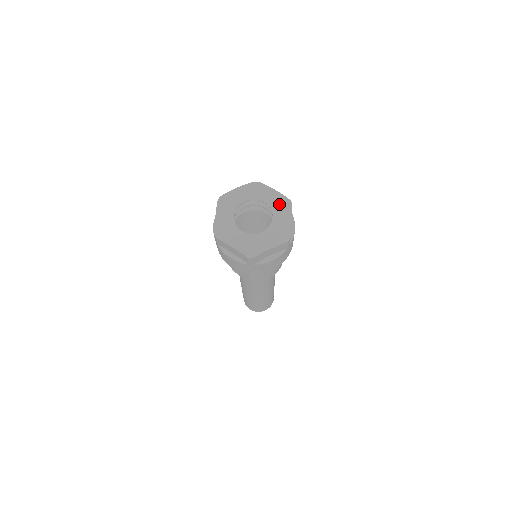
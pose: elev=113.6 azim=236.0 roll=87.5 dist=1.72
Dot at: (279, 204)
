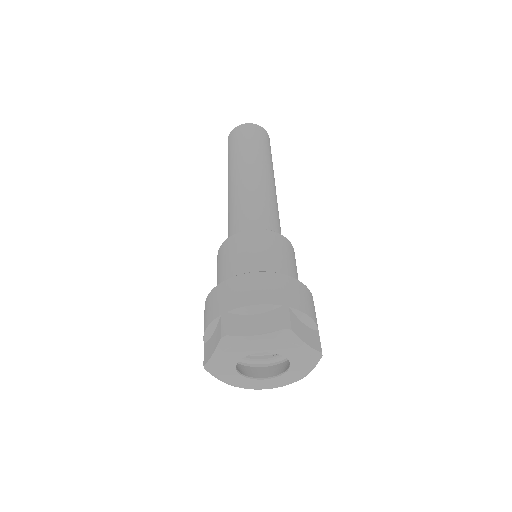
Dot at: (279, 346)
